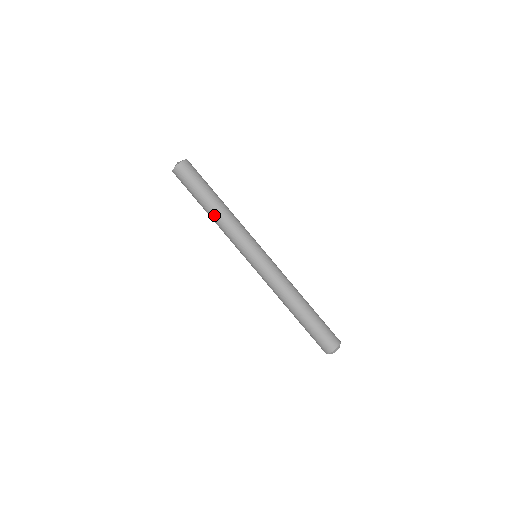
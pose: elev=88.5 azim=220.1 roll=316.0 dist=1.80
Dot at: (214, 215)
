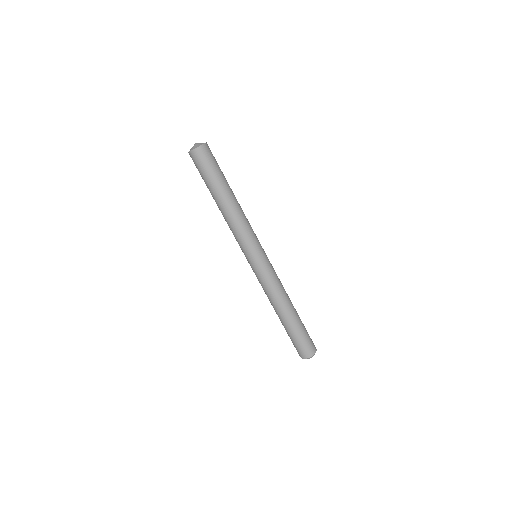
Dot at: (227, 207)
